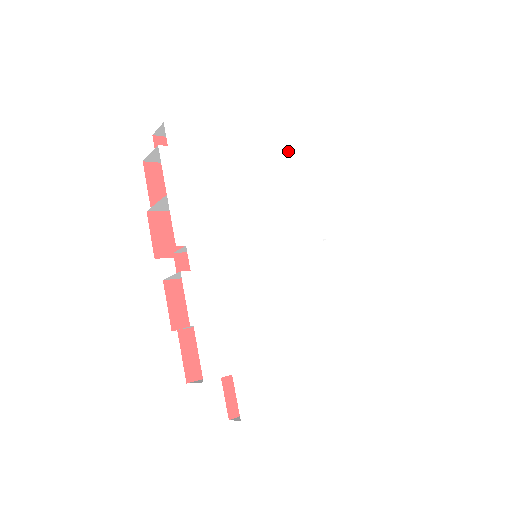
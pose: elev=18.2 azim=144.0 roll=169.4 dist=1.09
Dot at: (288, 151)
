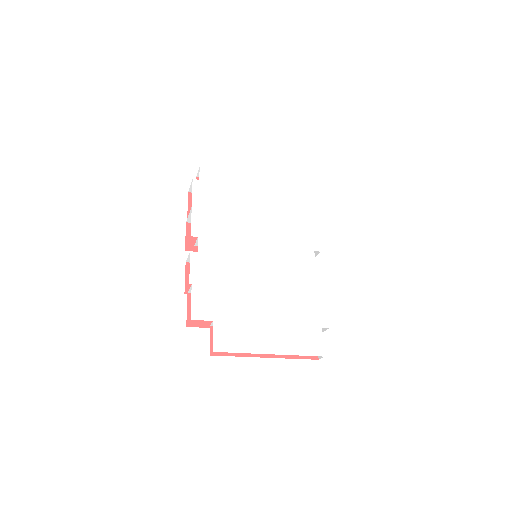
Dot at: (295, 190)
